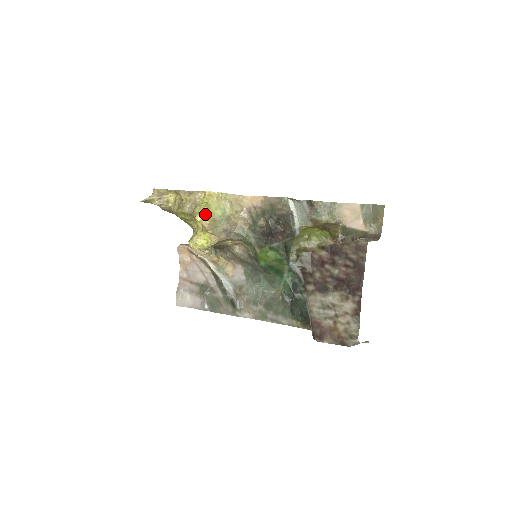
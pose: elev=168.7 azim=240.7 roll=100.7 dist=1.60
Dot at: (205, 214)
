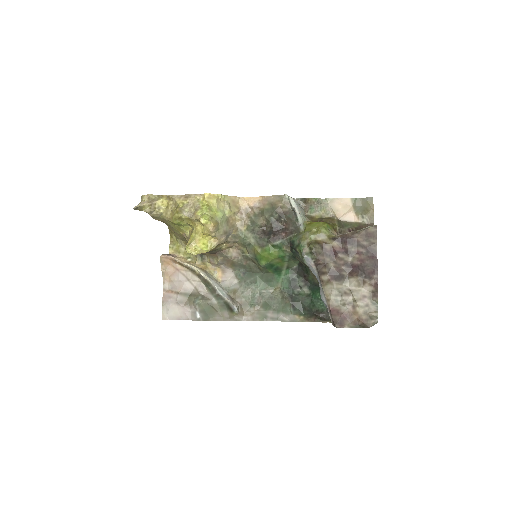
Dot at: (208, 216)
